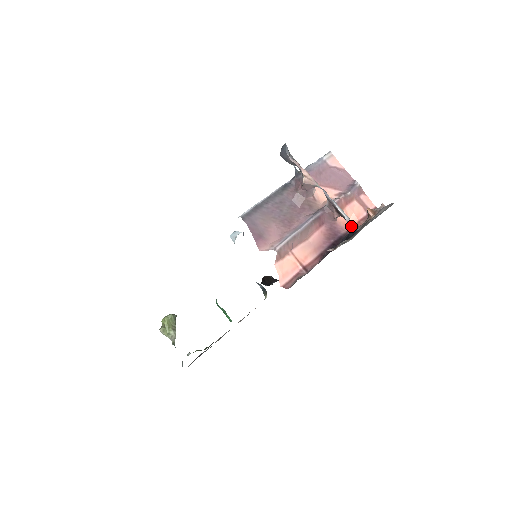
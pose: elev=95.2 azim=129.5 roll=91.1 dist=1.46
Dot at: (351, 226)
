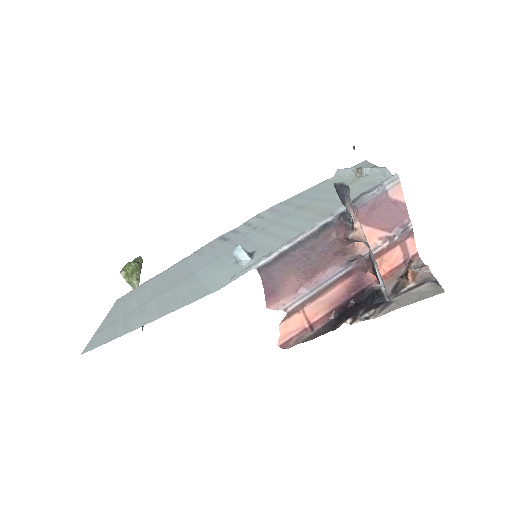
Dot at: (382, 292)
